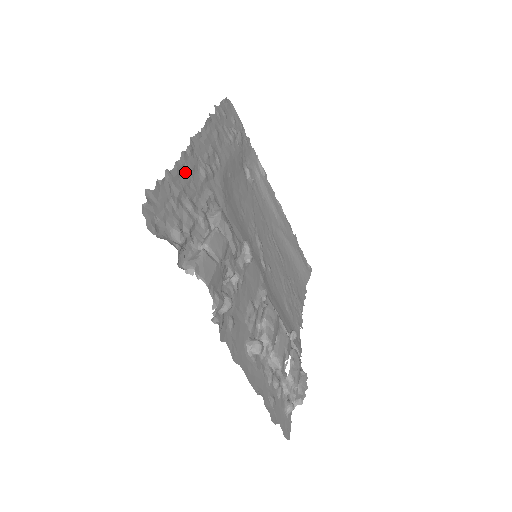
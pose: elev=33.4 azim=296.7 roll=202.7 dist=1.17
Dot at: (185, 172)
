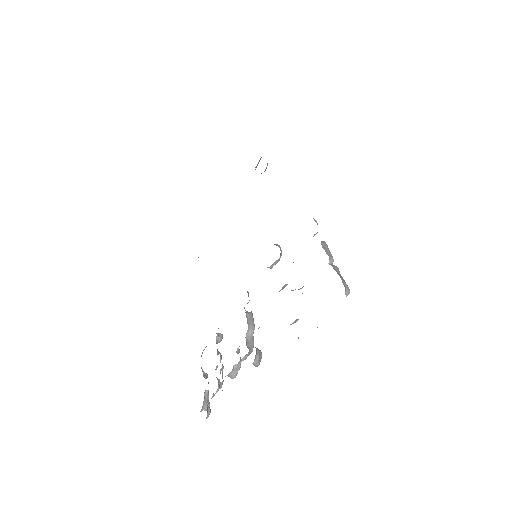
Dot at: occluded
